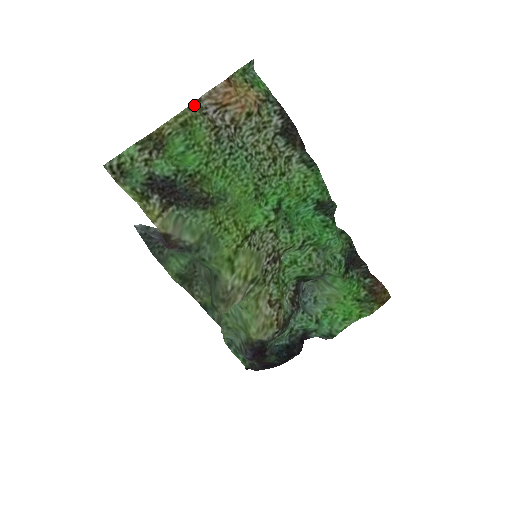
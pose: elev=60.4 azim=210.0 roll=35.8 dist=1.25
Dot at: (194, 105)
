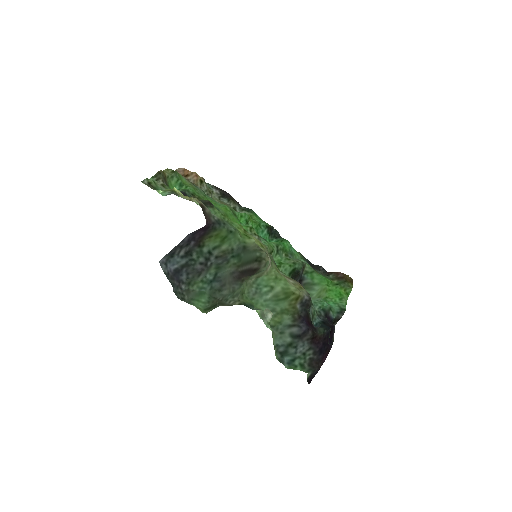
Dot at: occluded
